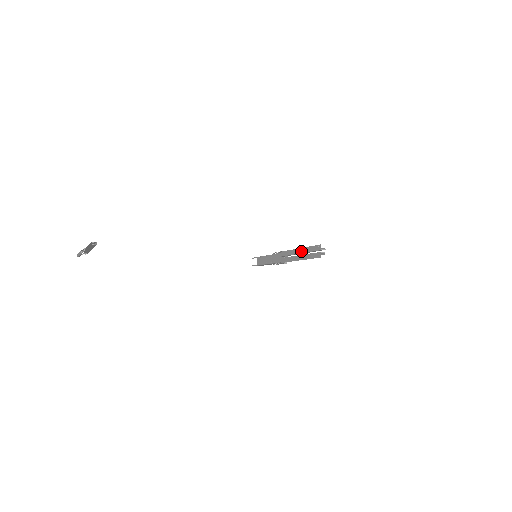
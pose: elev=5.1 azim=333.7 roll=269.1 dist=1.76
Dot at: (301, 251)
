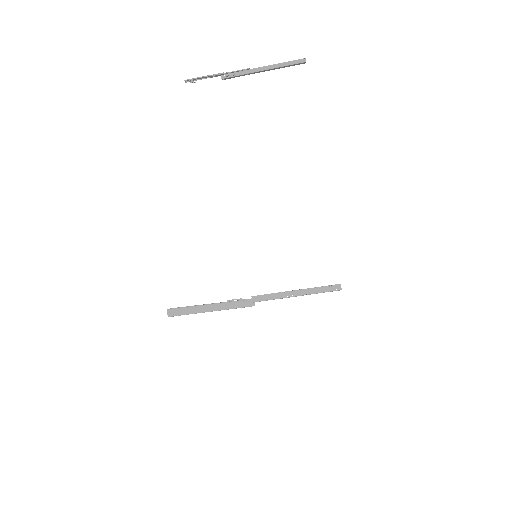
Dot at: (301, 289)
